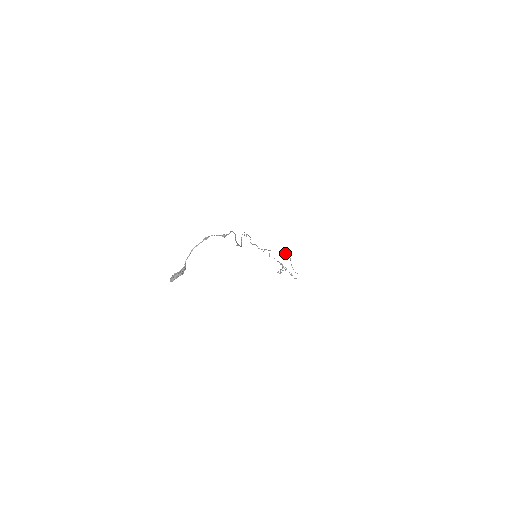
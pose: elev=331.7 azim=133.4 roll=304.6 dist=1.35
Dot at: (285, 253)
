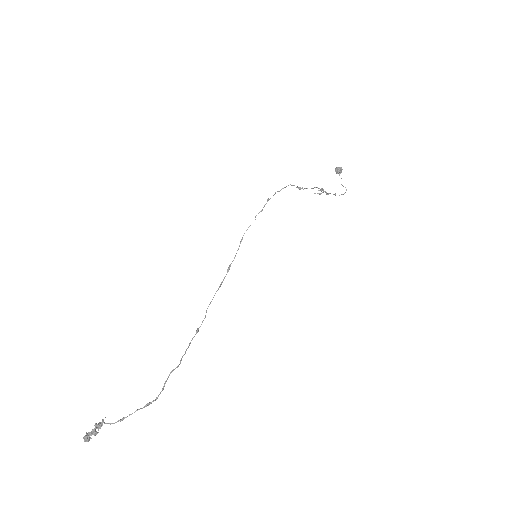
Dot at: (337, 172)
